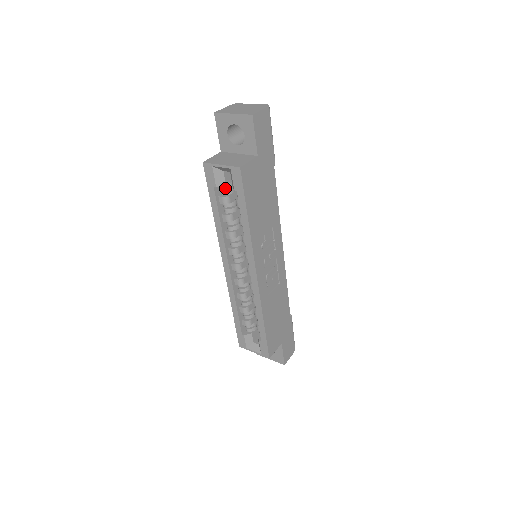
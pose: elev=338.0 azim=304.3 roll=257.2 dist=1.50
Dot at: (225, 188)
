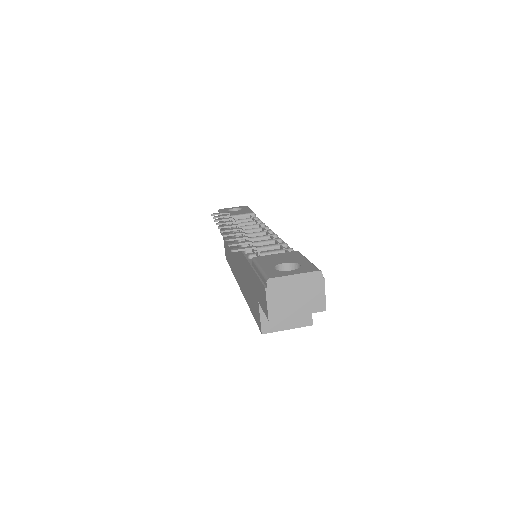
Dot at: occluded
